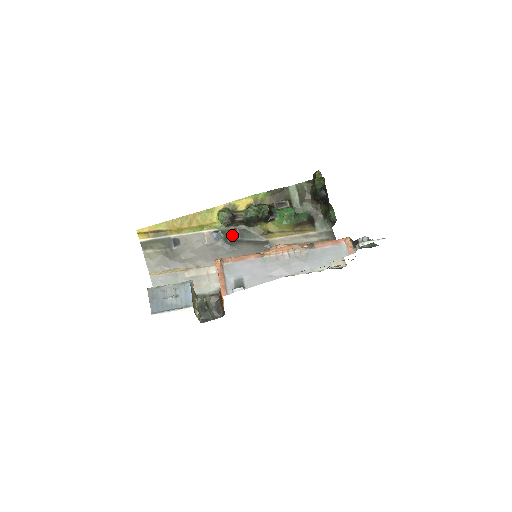
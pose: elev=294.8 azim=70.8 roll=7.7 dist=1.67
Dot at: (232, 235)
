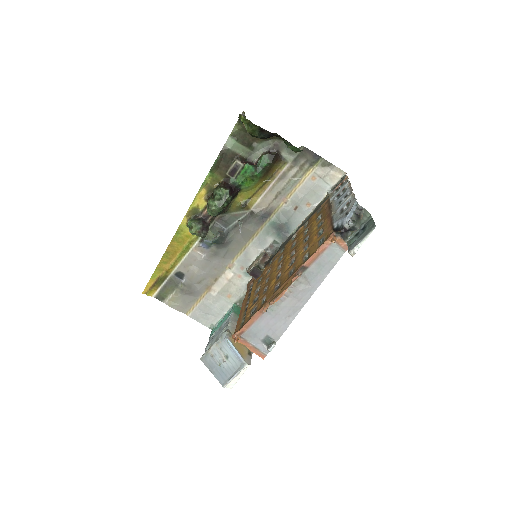
Dot at: (217, 234)
